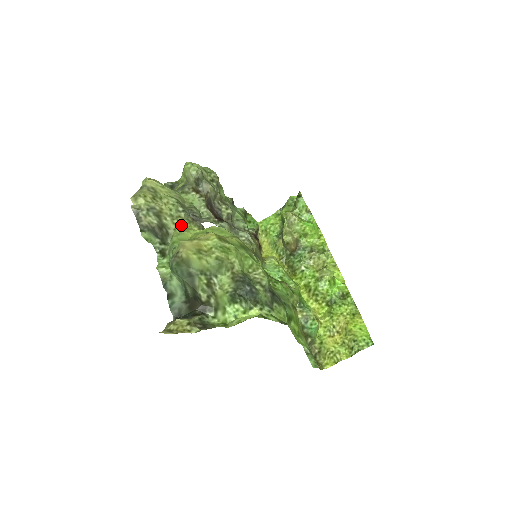
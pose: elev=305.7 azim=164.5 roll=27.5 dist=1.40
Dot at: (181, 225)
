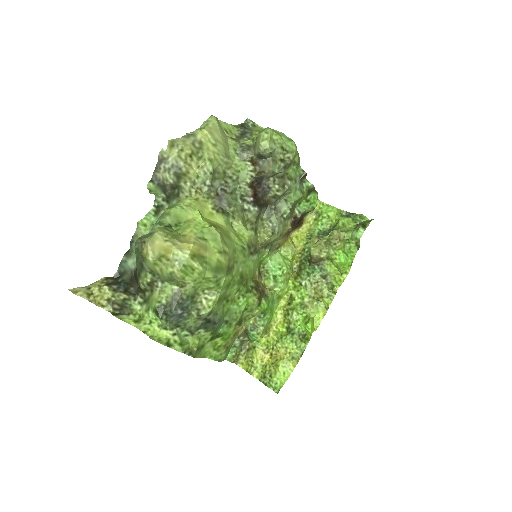
Dot at: (196, 197)
